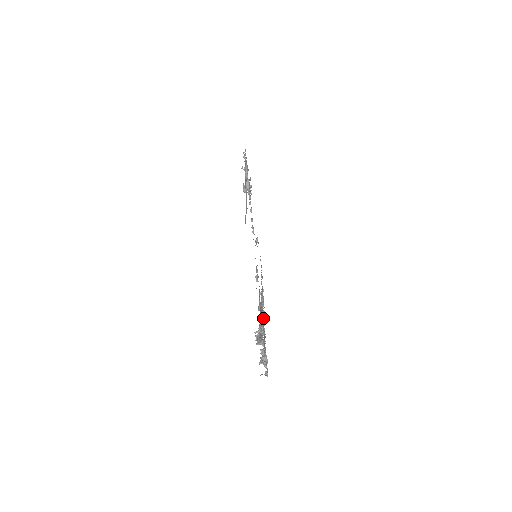
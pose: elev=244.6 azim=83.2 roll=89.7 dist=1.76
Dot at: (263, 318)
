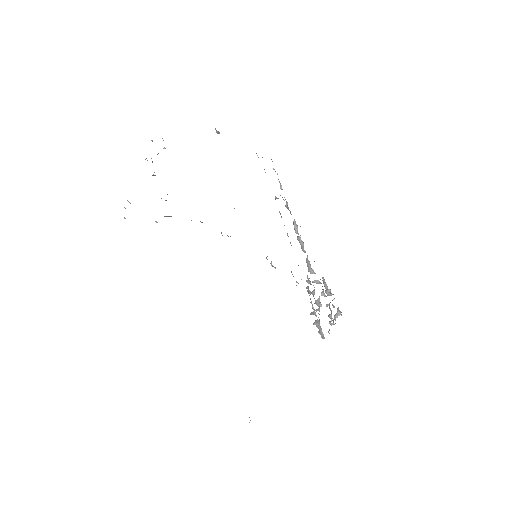
Dot at: occluded
